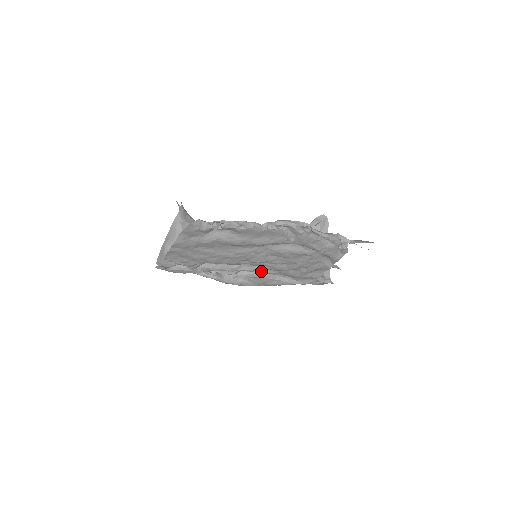
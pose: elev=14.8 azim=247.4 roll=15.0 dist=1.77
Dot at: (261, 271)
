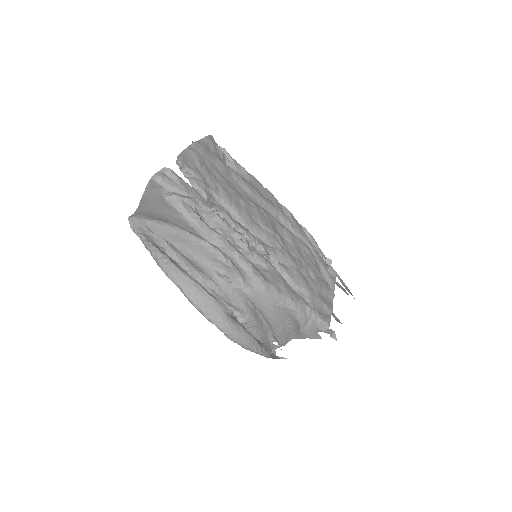
Dot at: (273, 258)
